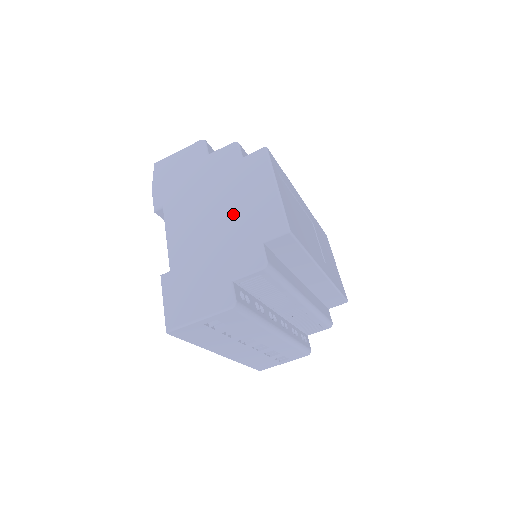
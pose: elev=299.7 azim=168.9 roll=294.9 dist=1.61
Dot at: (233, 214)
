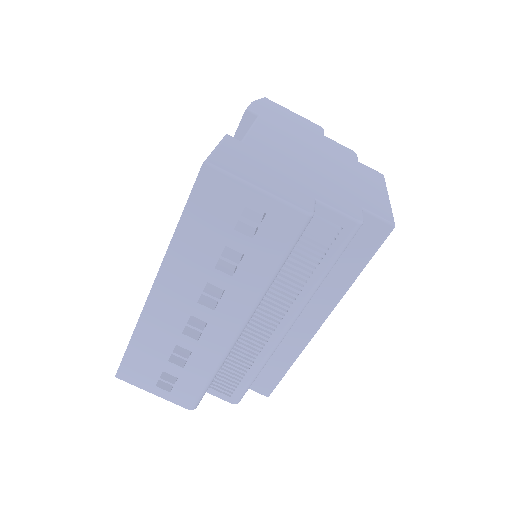
Dot at: (337, 174)
